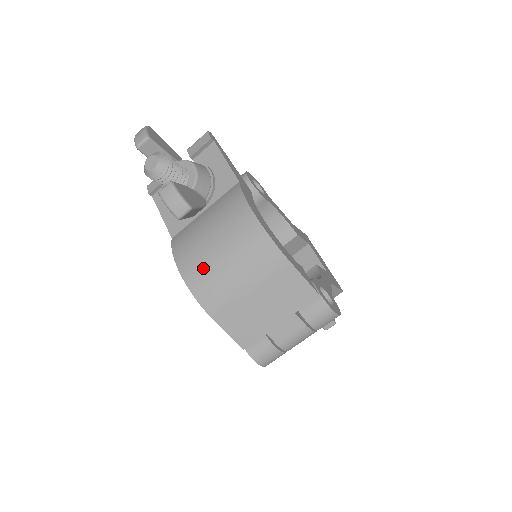
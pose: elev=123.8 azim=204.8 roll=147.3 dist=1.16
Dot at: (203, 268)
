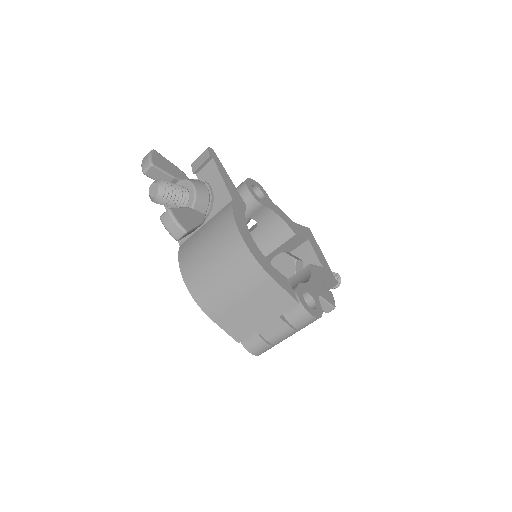
Dot at: (201, 278)
